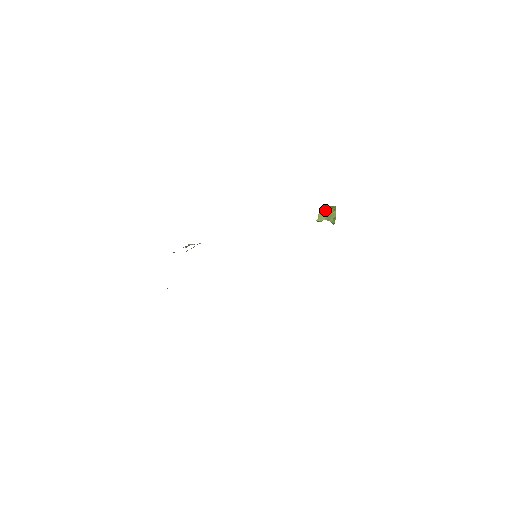
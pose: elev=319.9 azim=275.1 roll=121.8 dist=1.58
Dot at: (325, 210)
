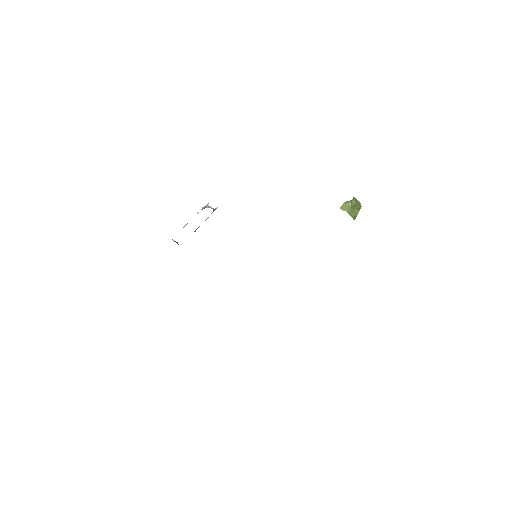
Dot at: (351, 202)
